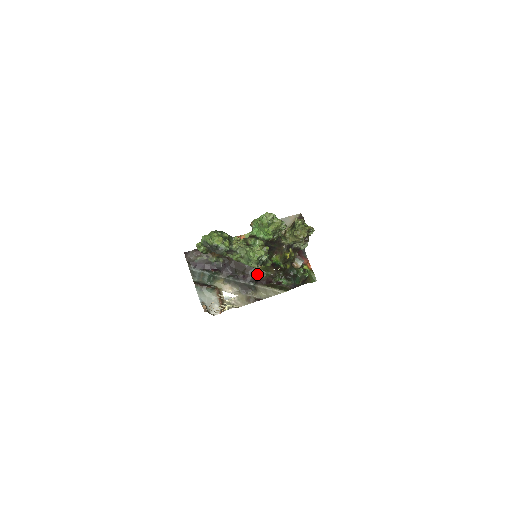
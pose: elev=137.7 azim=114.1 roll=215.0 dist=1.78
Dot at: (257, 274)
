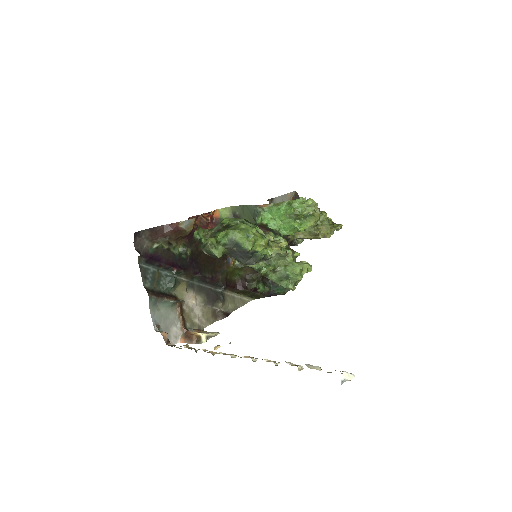
Dot at: (227, 274)
